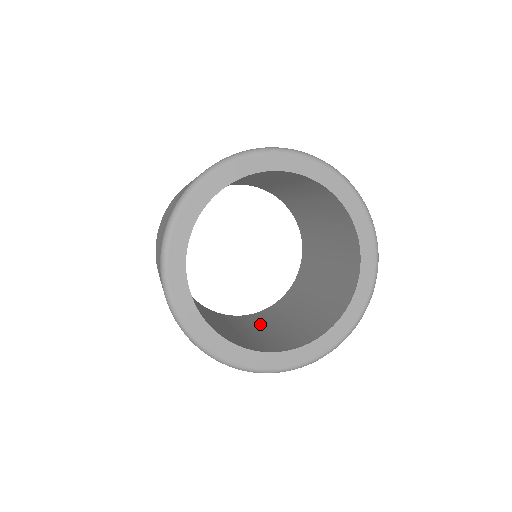
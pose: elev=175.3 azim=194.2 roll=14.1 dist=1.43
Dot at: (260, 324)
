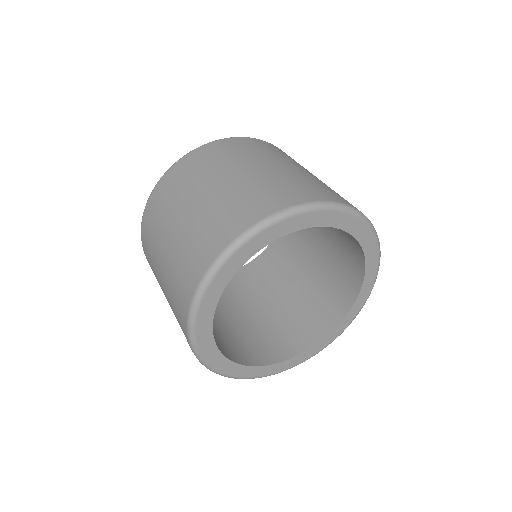
Dot at: (286, 272)
